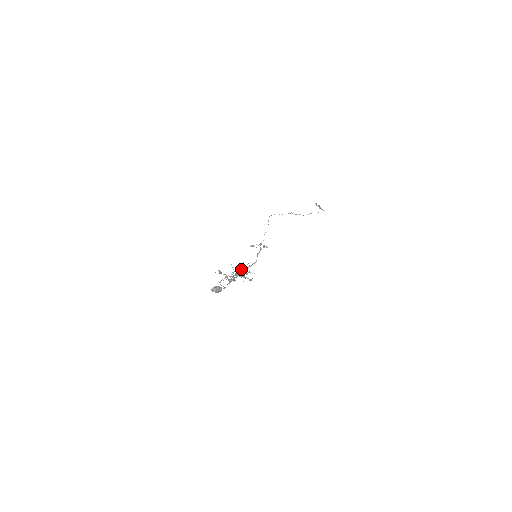
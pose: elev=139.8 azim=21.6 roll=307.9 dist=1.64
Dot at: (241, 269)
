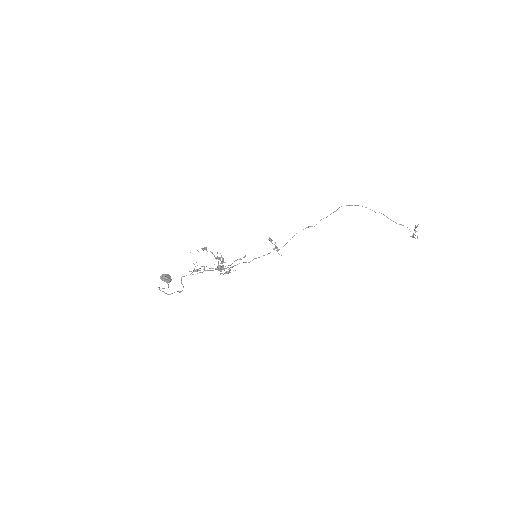
Dot at: occluded
